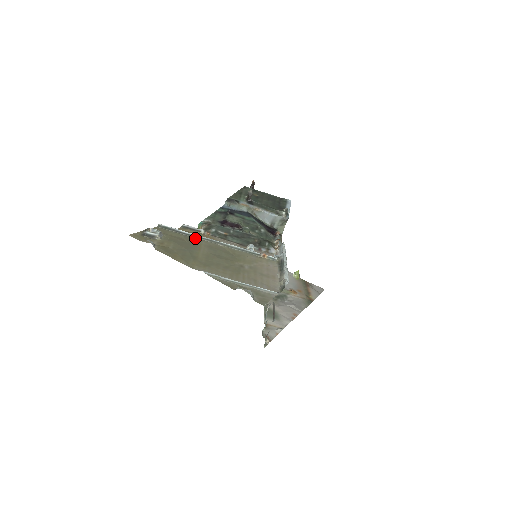
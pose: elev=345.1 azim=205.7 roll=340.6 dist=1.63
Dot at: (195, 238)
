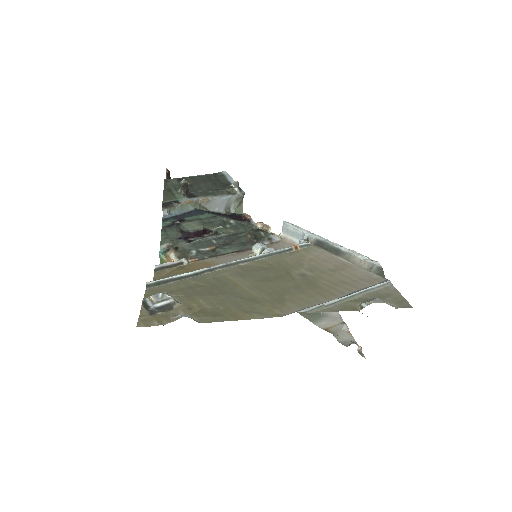
Dot at: (207, 274)
